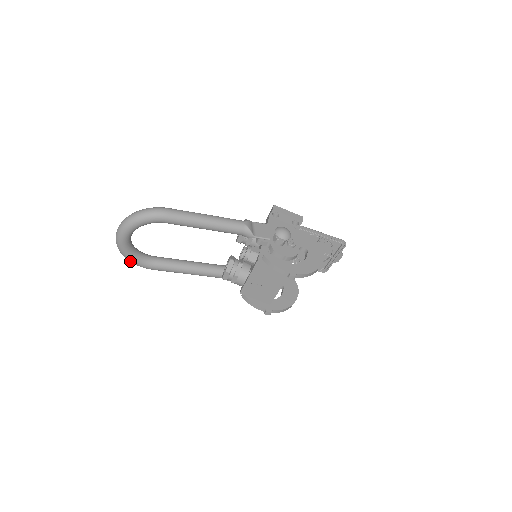
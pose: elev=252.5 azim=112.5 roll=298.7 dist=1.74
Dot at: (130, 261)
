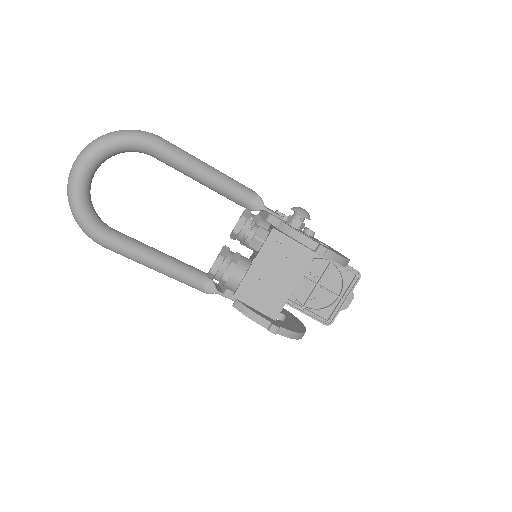
Dot at: (78, 218)
